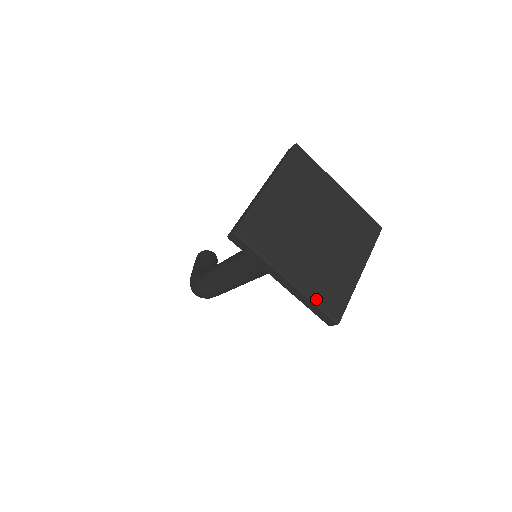
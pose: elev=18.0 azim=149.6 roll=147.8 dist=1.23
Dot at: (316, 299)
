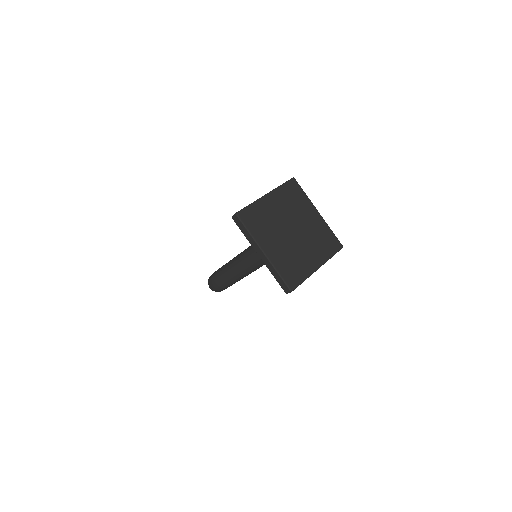
Dot at: (280, 270)
